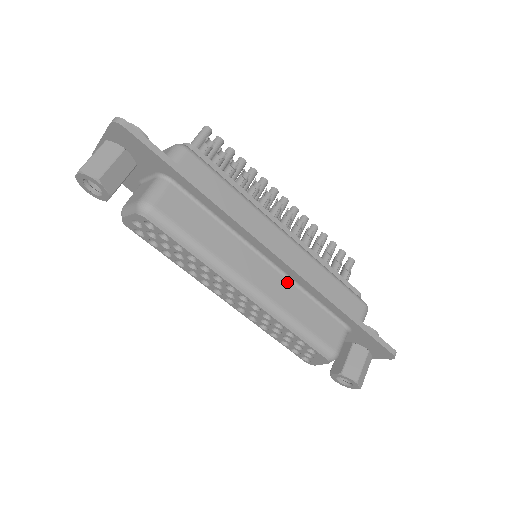
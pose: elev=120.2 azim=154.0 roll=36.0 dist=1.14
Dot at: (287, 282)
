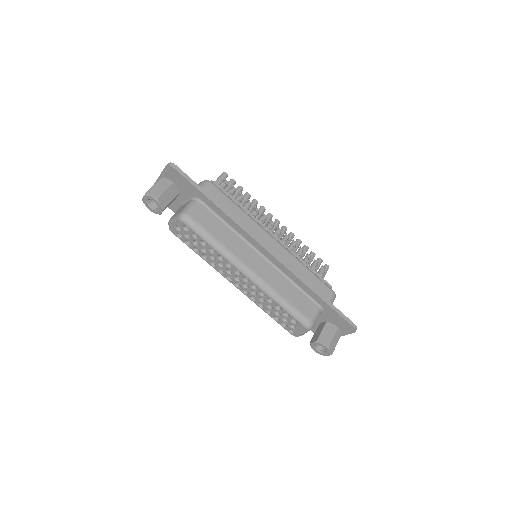
Dot at: (276, 271)
